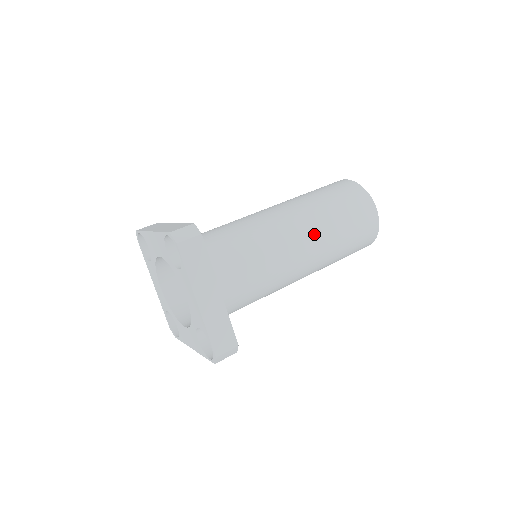
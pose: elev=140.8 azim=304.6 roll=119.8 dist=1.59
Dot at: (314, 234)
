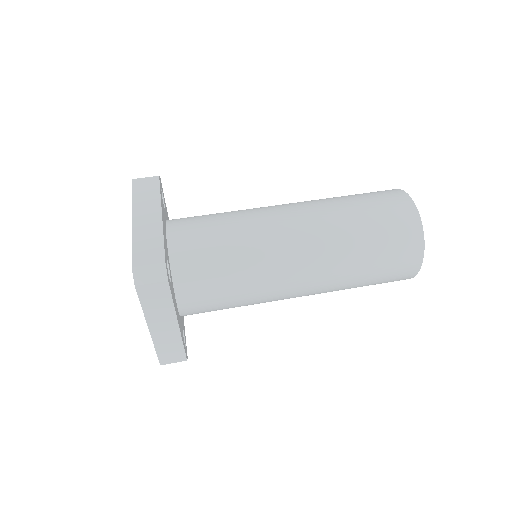
Dot at: (323, 275)
